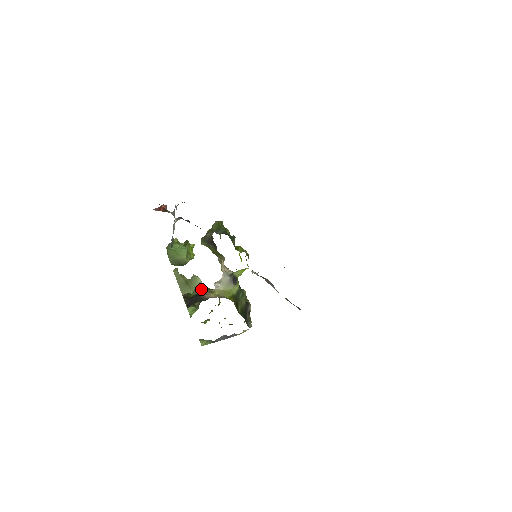
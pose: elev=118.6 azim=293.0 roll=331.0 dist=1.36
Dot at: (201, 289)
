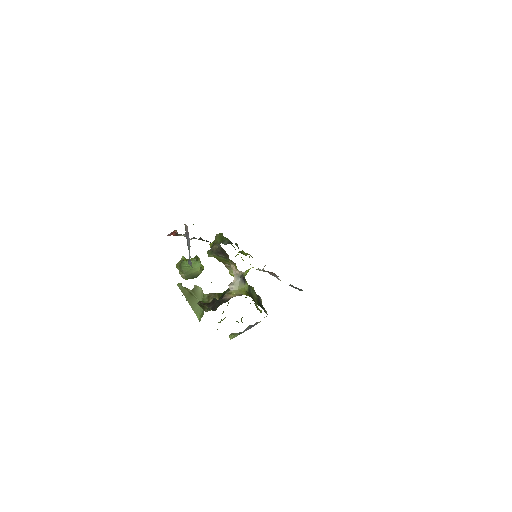
Dot at: (208, 295)
